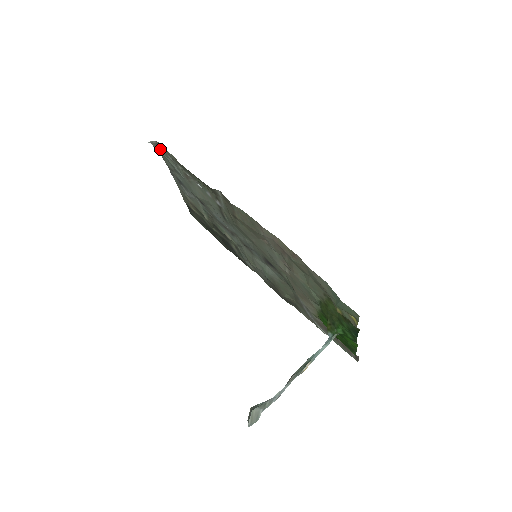
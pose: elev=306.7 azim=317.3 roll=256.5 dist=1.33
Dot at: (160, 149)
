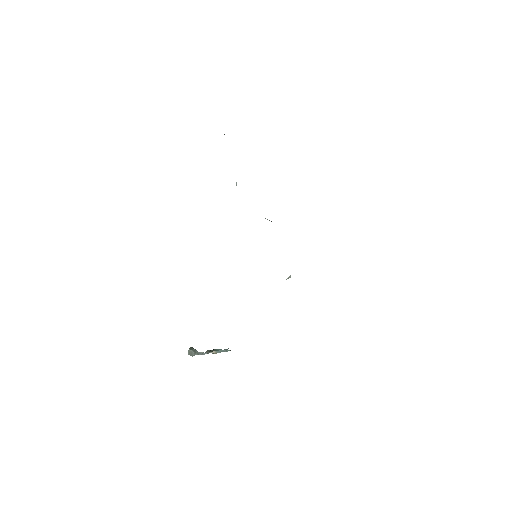
Dot at: occluded
